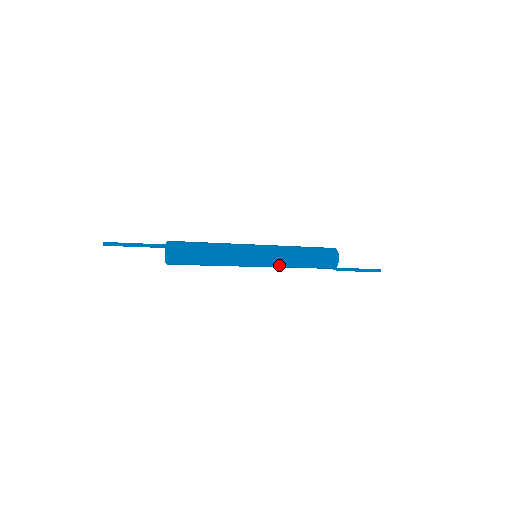
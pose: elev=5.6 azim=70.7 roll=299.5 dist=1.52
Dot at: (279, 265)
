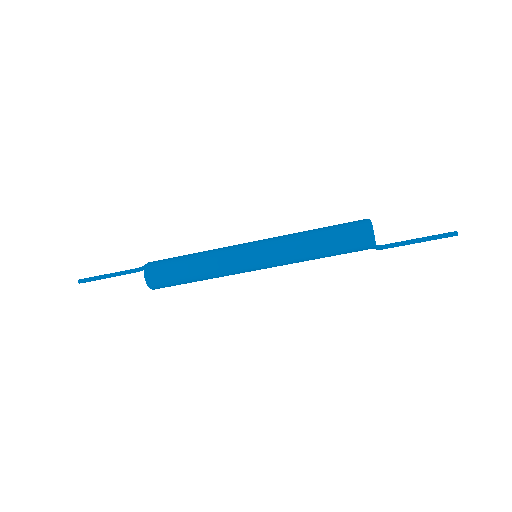
Dot at: (286, 261)
